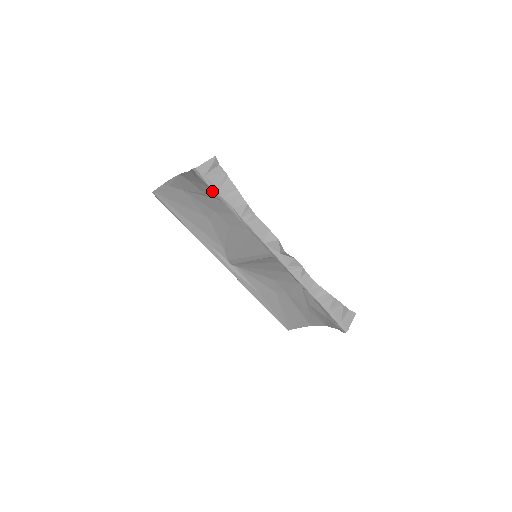
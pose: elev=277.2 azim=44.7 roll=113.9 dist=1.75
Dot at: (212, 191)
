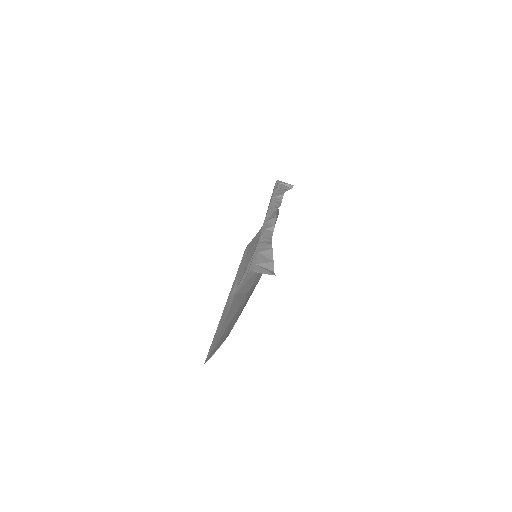
Dot at: (275, 212)
